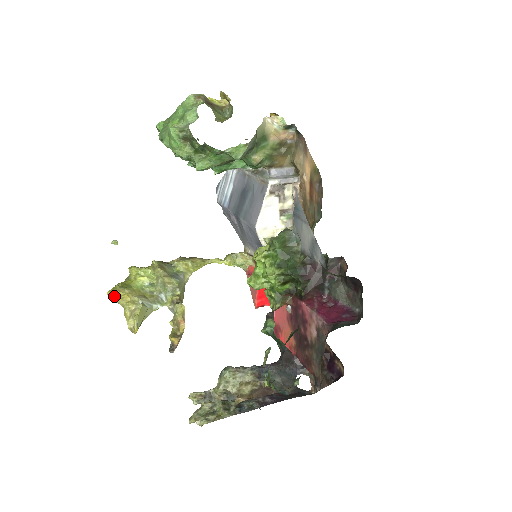
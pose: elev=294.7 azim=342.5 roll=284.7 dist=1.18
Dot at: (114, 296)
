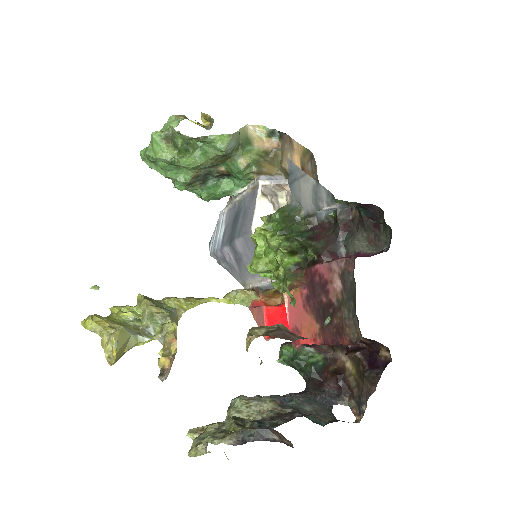
Dot at: (89, 321)
